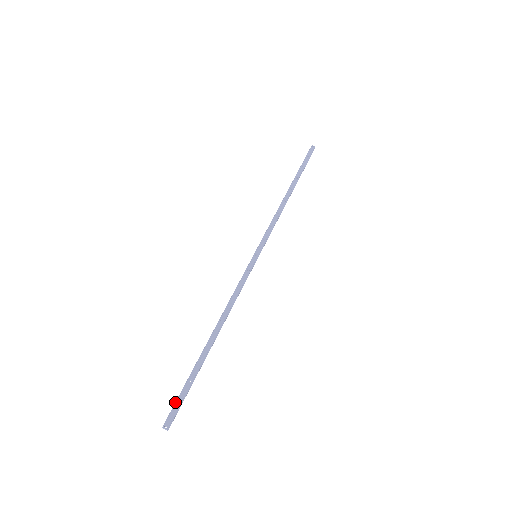
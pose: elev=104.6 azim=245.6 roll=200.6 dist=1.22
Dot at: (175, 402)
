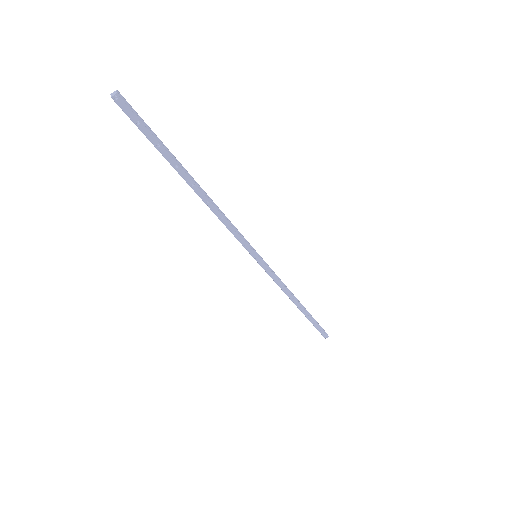
Dot at: occluded
